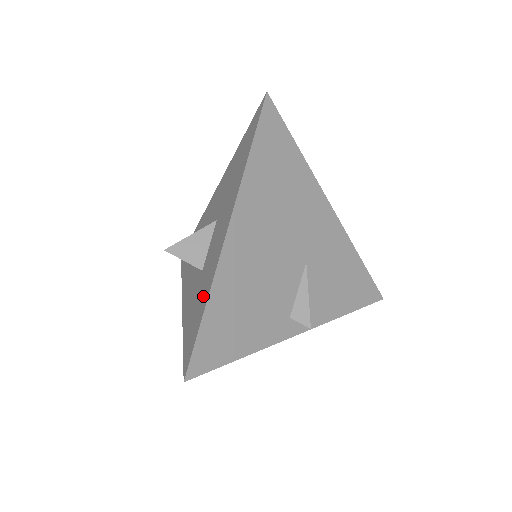
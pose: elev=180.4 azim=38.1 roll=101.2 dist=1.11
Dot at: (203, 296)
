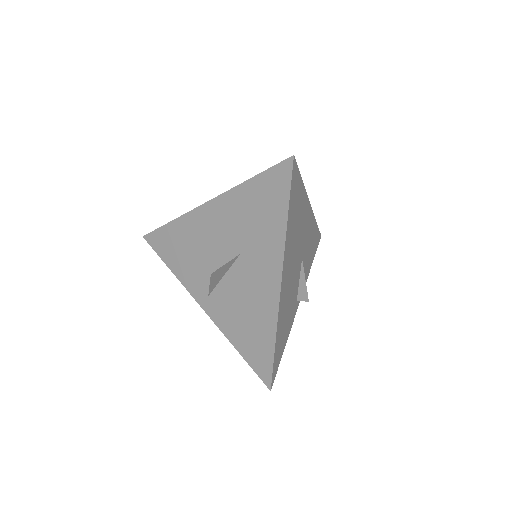
Dot at: (263, 330)
